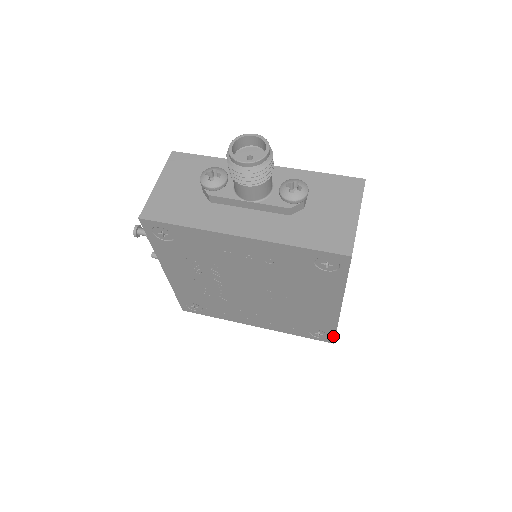
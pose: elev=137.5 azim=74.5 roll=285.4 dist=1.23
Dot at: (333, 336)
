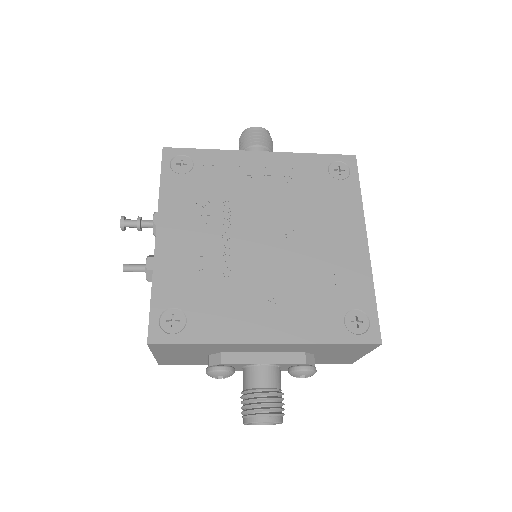
Dot at: (375, 319)
